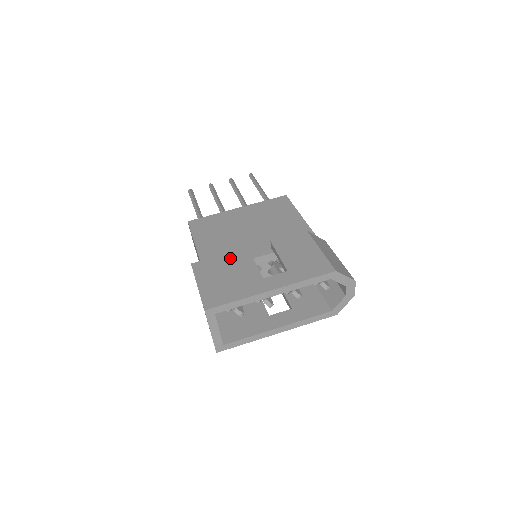
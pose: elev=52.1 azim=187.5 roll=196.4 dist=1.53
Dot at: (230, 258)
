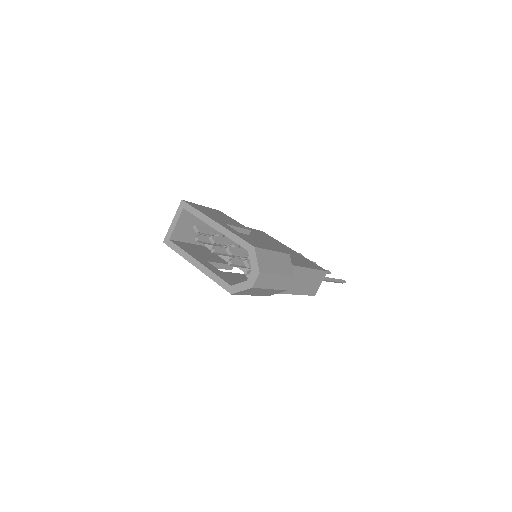
Dot at: (235, 222)
